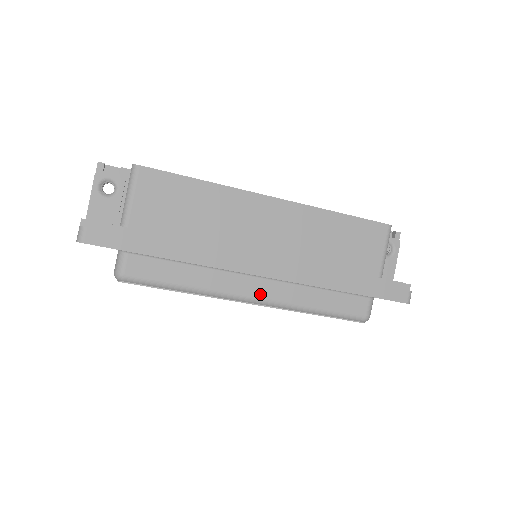
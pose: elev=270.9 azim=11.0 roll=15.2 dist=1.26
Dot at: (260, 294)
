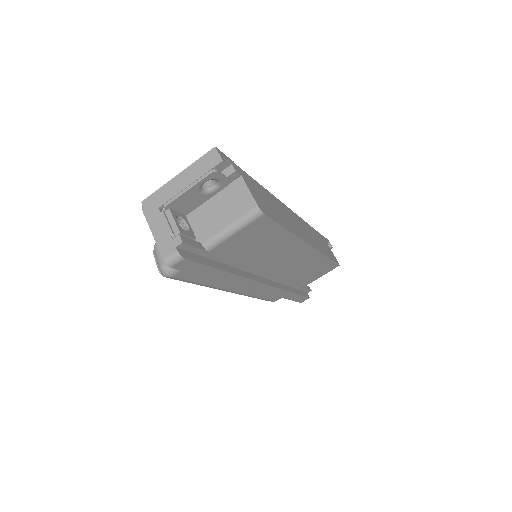
Dot at: (241, 290)
